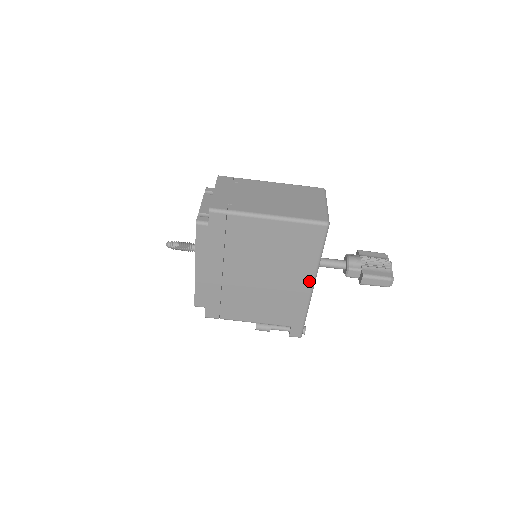
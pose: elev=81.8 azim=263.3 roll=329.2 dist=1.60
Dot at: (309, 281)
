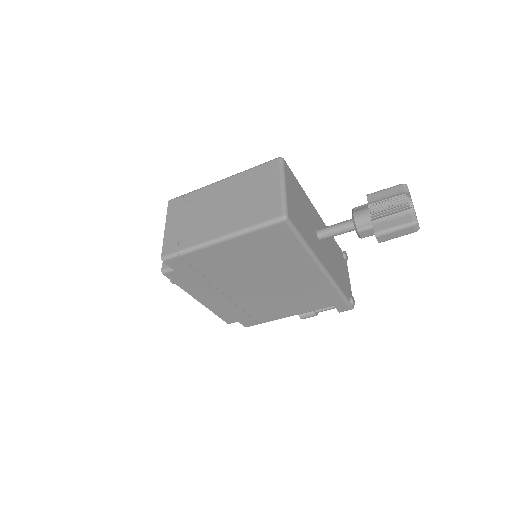
Dot at: (314, 269)
